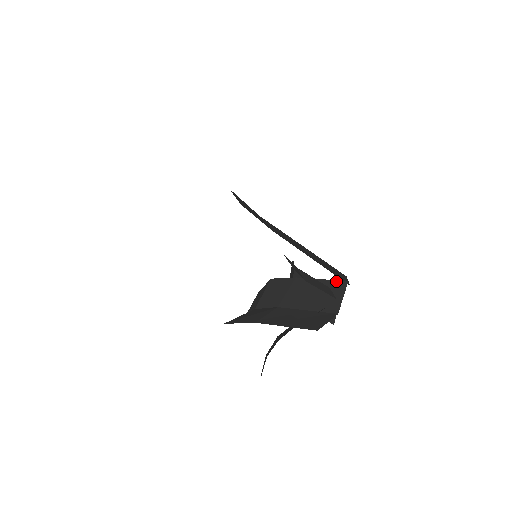
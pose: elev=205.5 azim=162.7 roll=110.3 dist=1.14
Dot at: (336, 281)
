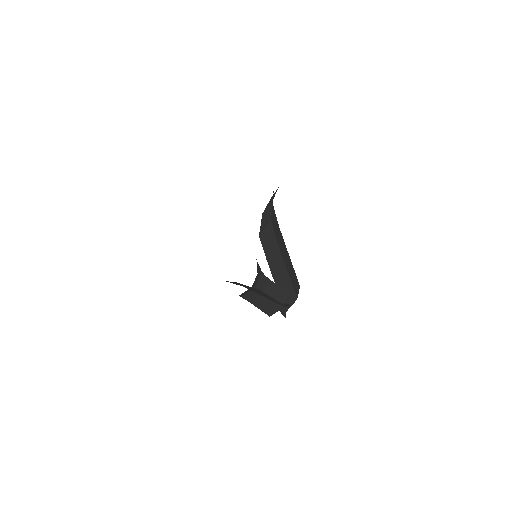
Dot at: occluded
